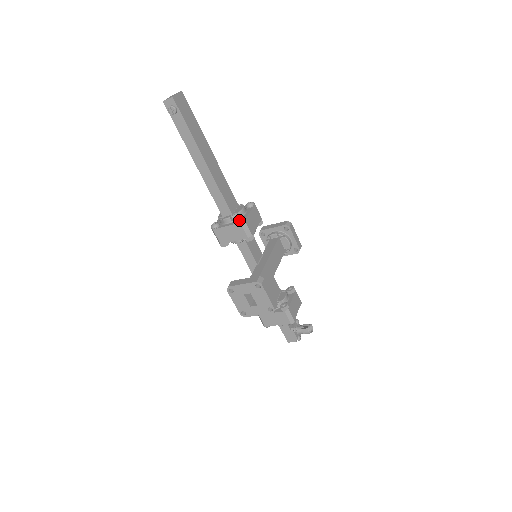
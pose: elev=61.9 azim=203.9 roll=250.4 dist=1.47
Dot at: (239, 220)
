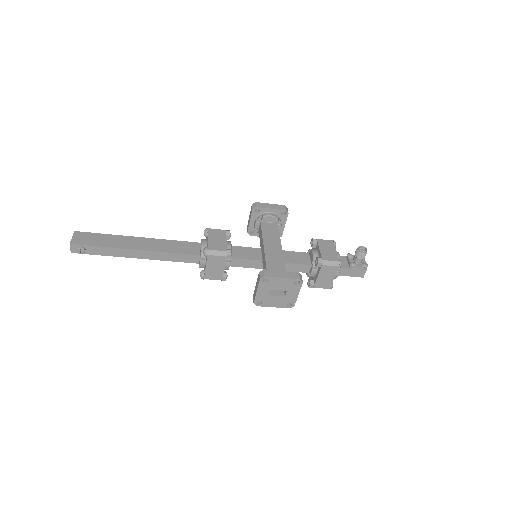
Dot at: (205, 254)
